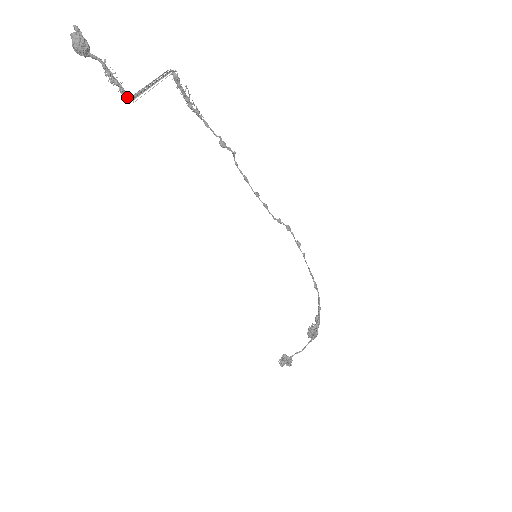
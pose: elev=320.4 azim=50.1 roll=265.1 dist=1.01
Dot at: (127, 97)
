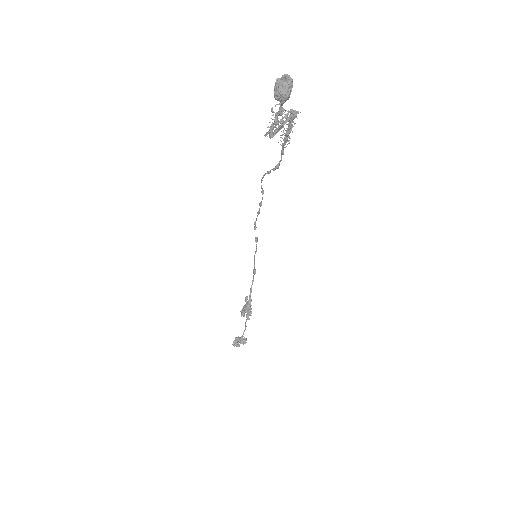
Dot at: (273, 134)
